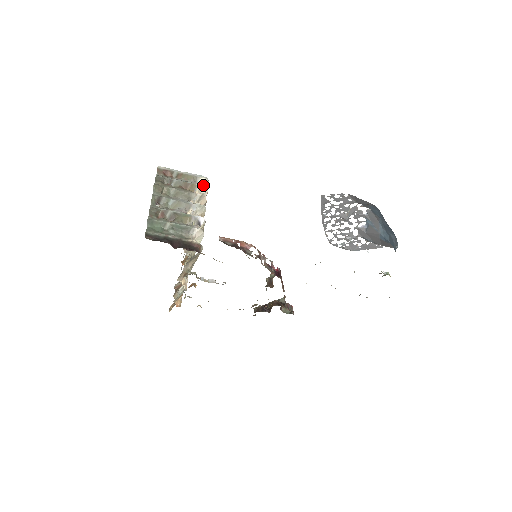
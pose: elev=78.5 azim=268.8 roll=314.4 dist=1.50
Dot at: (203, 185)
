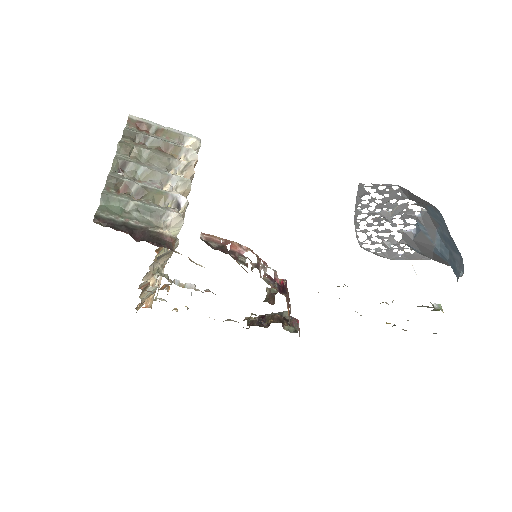
Dot at: (191, 149)
